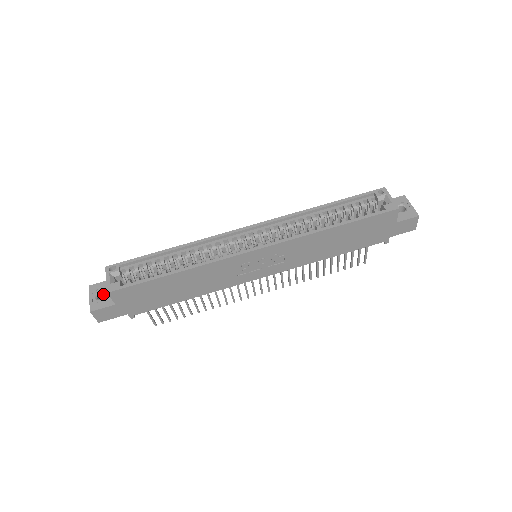
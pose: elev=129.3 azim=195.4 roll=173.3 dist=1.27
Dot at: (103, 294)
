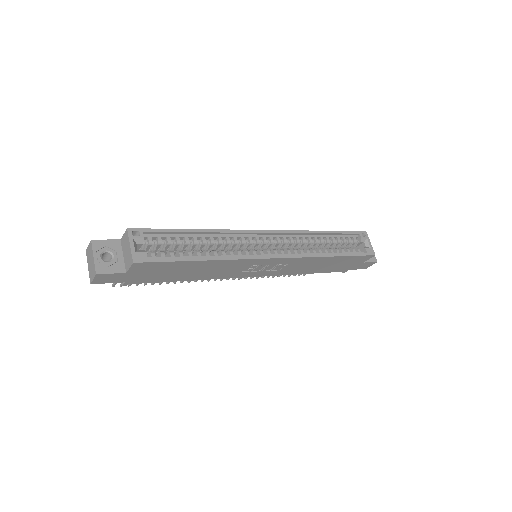
Dot at: (106, 254)
